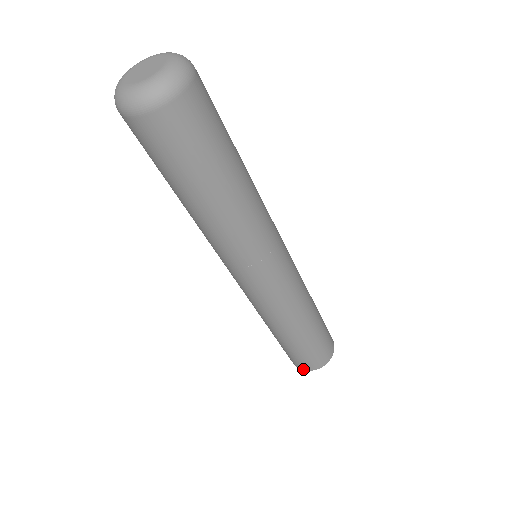
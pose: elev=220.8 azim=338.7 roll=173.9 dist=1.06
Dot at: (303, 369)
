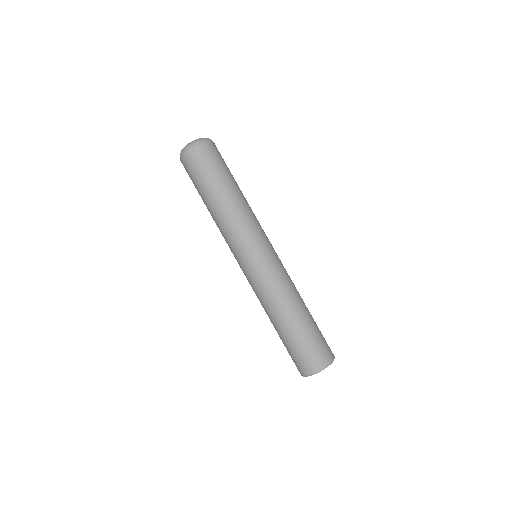
Dot at: (324, 367)
